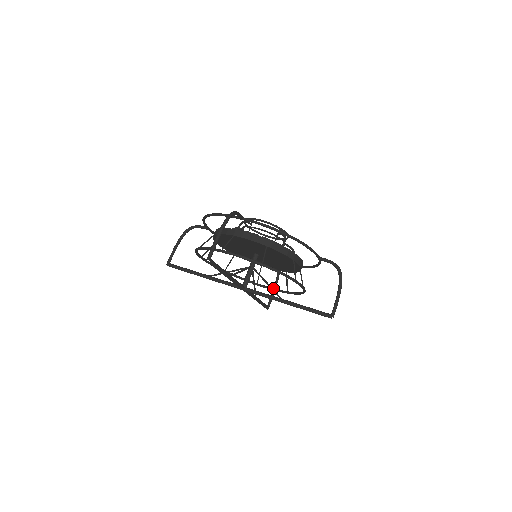
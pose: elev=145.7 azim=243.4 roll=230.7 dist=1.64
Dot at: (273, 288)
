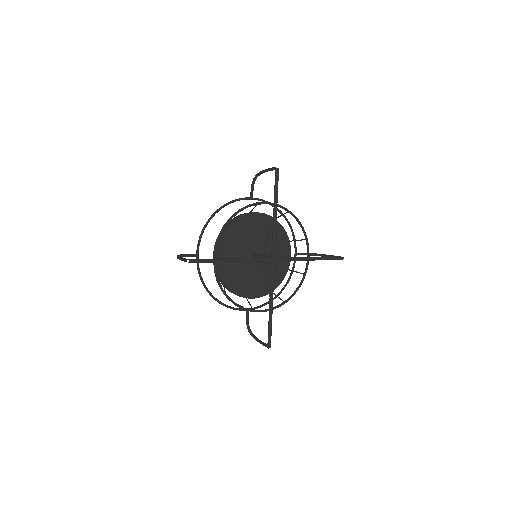
Dot at: occluded
